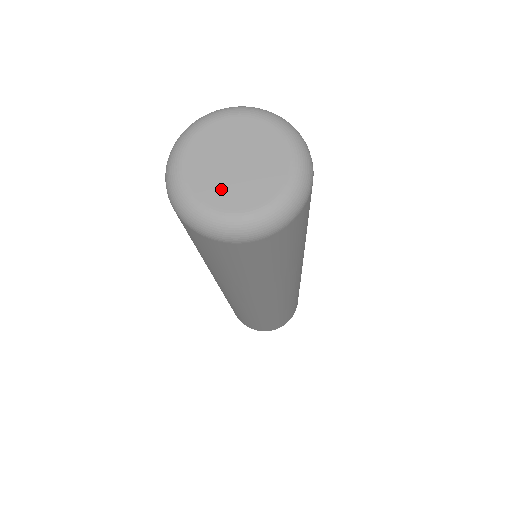
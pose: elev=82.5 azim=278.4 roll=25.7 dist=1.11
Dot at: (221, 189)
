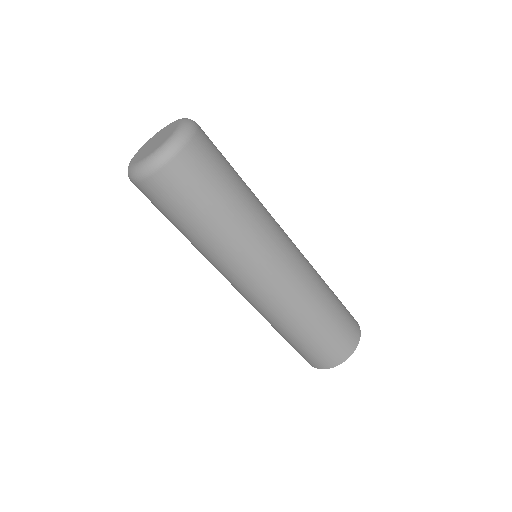
Dot at: (153, 148)
